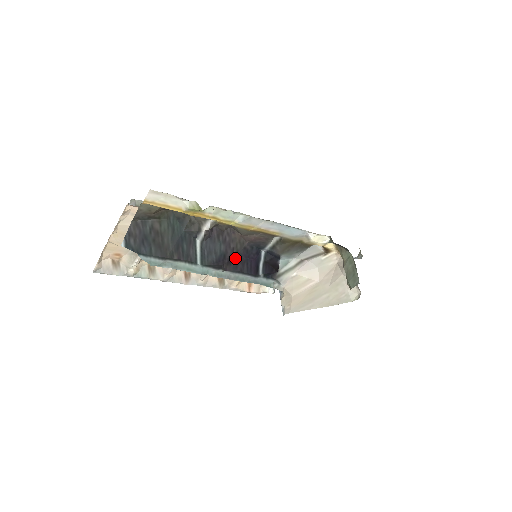
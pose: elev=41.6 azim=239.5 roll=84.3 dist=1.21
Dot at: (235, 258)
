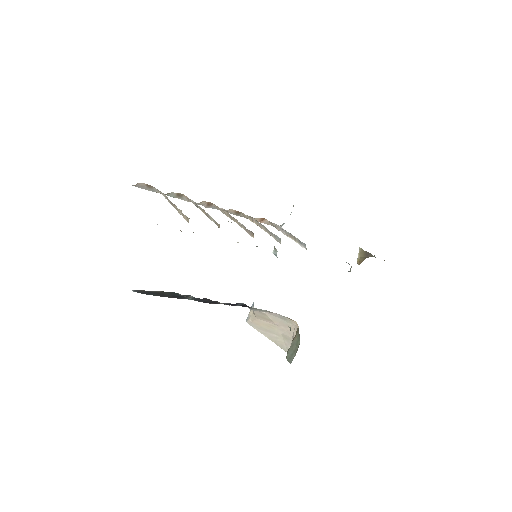
Dot at: (219, 303)
